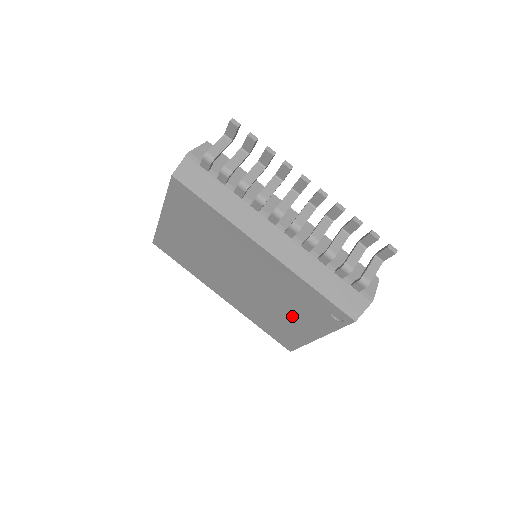
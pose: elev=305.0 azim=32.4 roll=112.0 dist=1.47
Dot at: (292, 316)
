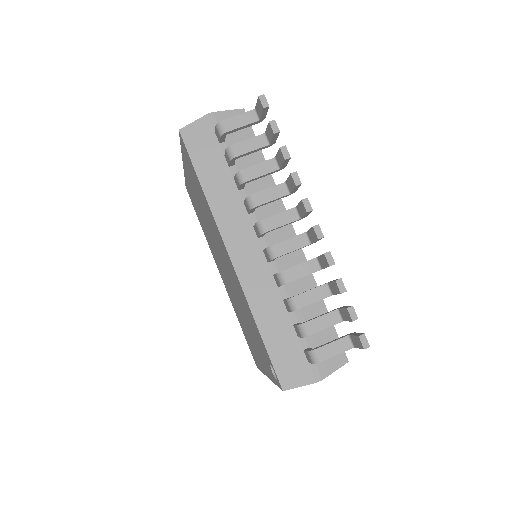
Dot at: occluded
